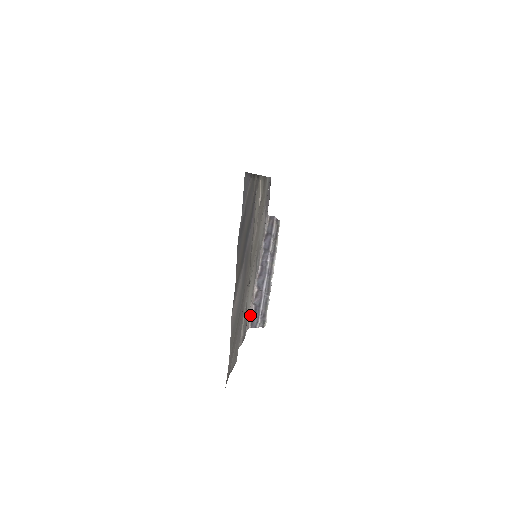
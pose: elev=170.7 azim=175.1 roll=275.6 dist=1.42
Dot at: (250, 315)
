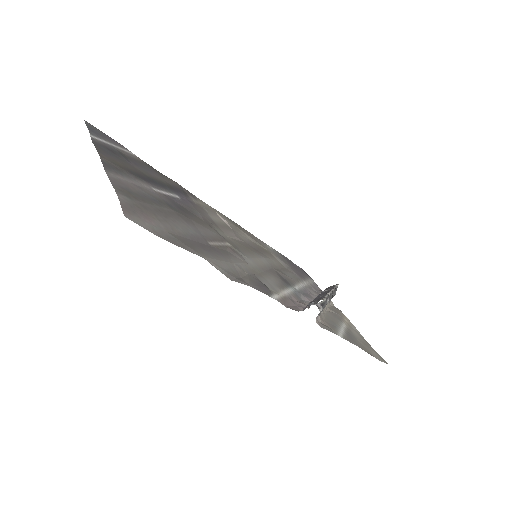
Dot at: (301, 310)
